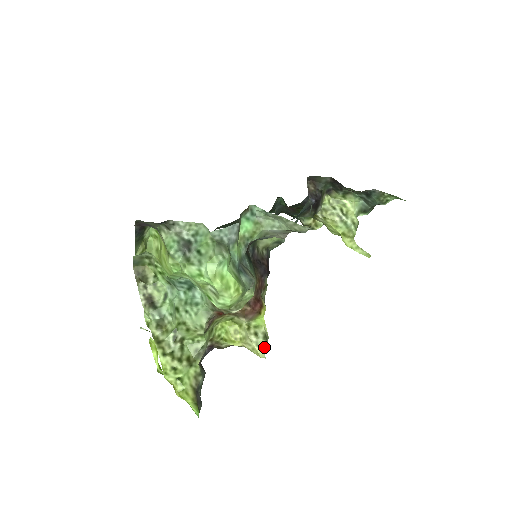
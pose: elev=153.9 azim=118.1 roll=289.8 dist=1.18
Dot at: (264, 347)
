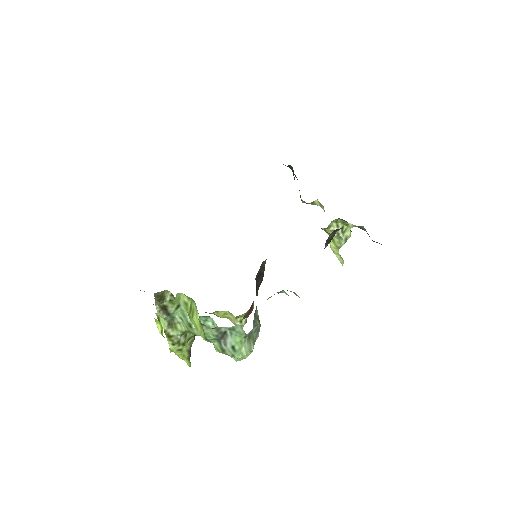
Dot at: (243, 326)
